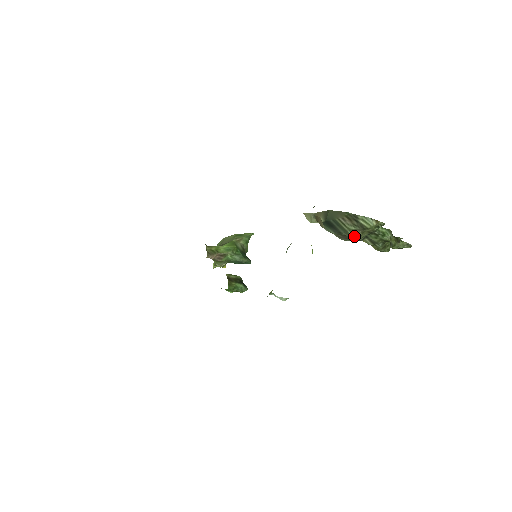
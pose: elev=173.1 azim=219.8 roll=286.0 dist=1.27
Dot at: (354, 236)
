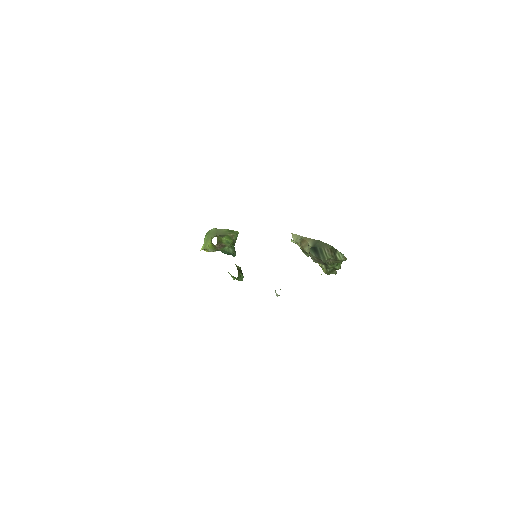
Dot at: (326, 262)
